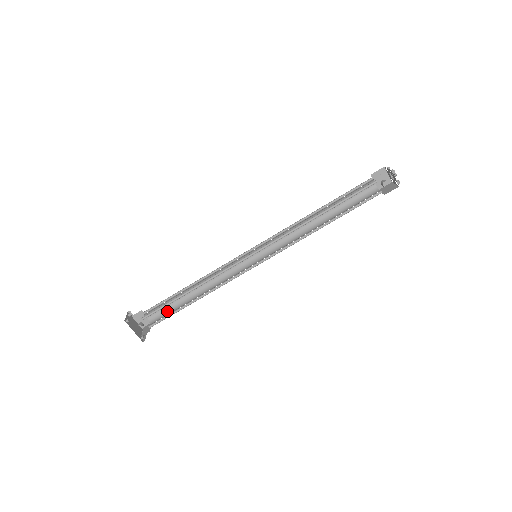
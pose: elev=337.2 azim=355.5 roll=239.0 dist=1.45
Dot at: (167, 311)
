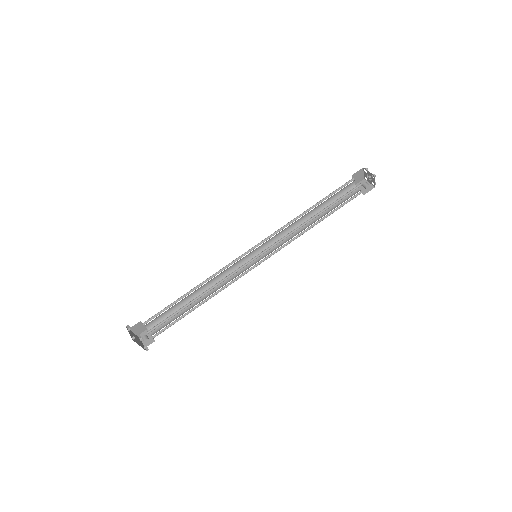
Dot at: occluded
